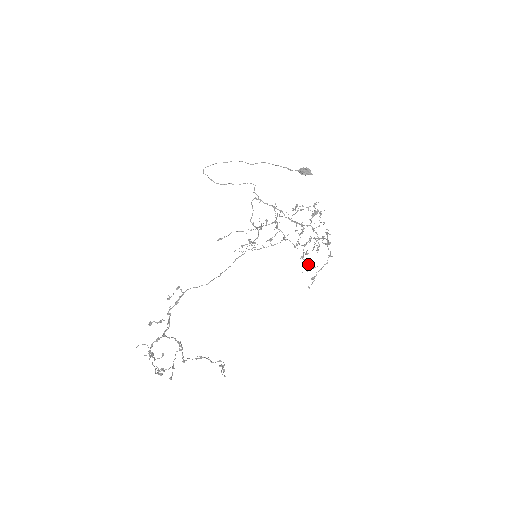
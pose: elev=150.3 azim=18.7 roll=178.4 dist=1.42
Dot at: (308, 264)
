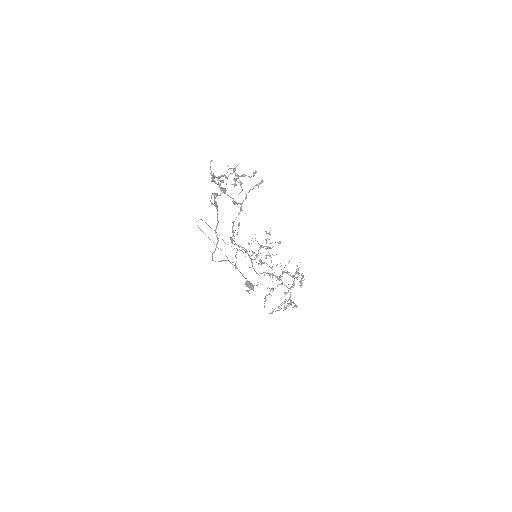
Dot at: (303, 275)
